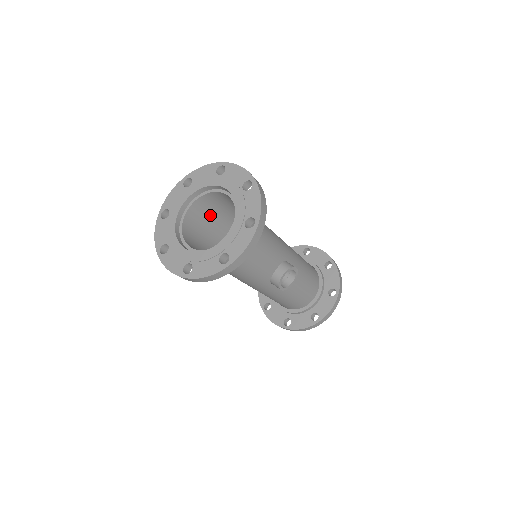
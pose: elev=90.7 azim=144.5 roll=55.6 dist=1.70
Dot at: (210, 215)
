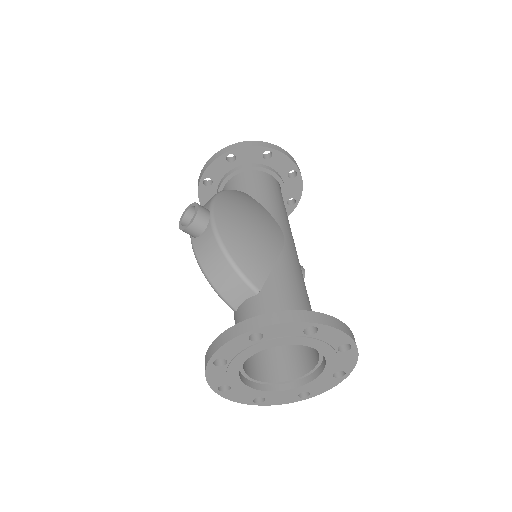
Dot at: (255, 314)
